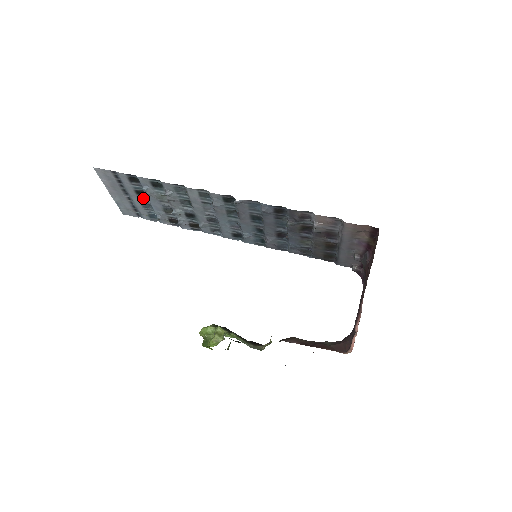
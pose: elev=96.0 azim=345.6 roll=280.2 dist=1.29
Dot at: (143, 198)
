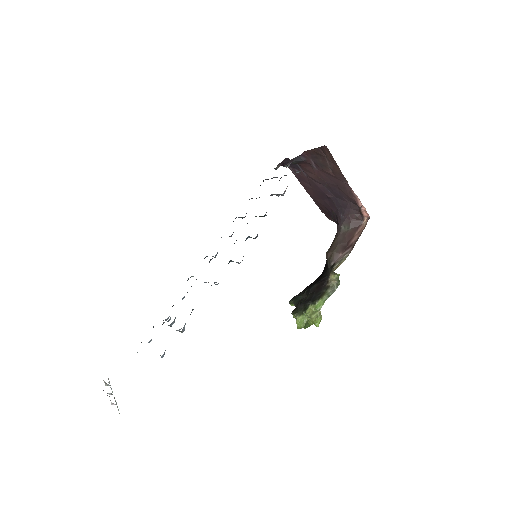
Dot at: occluded
